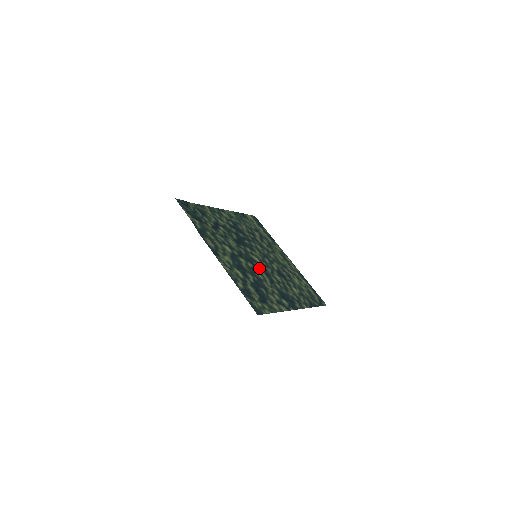
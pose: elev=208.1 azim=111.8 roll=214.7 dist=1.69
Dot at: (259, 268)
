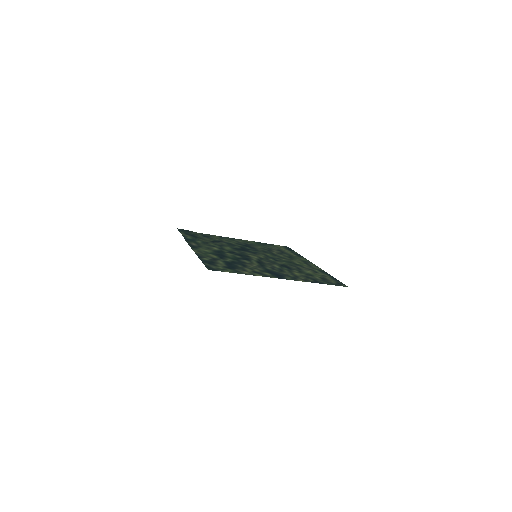
Dot at: (251, 259)
